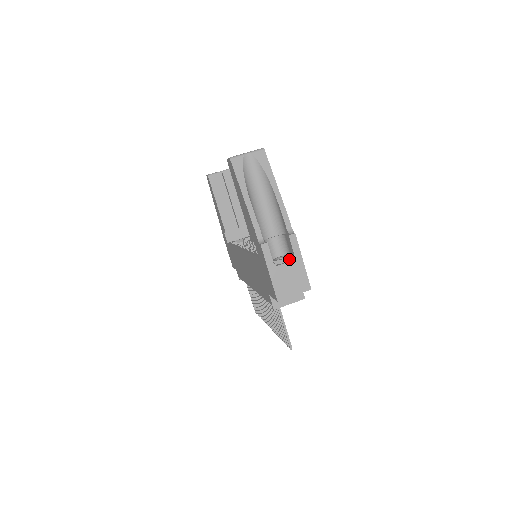
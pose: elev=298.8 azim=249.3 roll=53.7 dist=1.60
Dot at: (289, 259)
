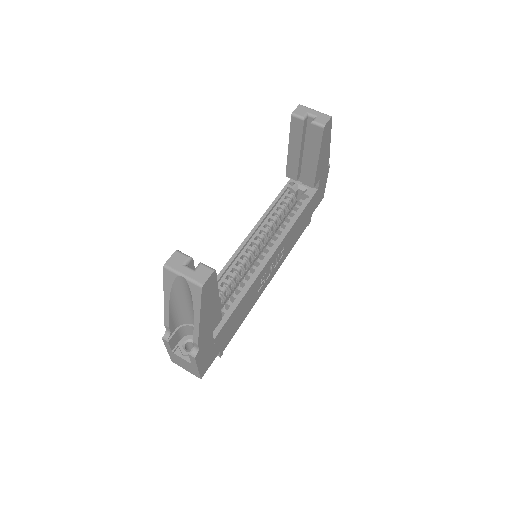
Dot at: occluded
